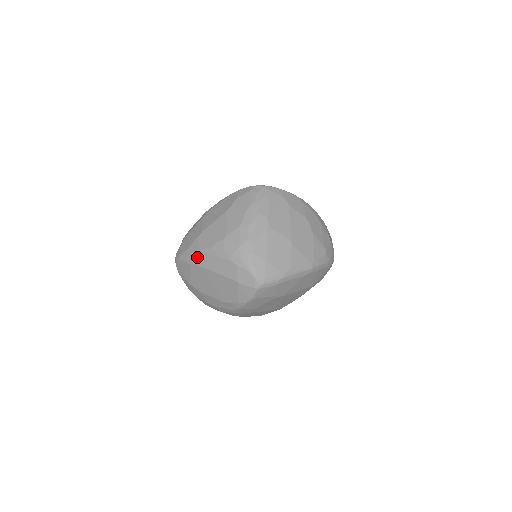
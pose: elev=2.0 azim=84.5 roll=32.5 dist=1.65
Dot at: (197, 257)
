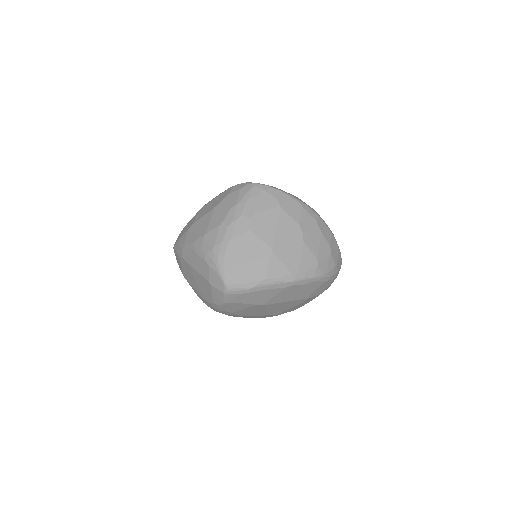
Dot at: (183, 250)
